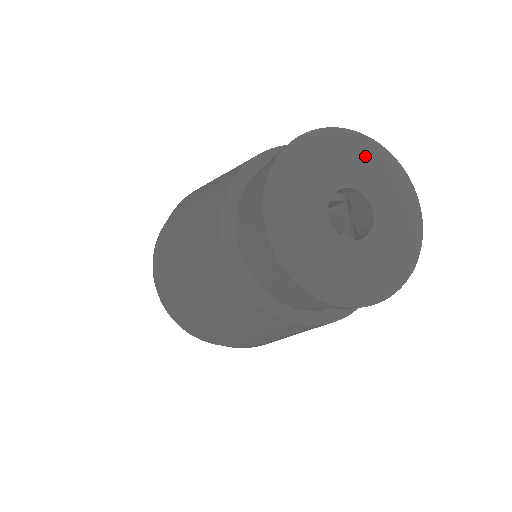
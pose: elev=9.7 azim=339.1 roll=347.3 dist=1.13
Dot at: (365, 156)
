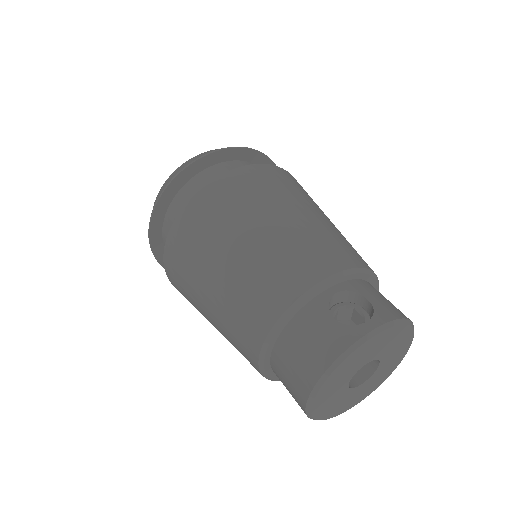
Dot at: (391, 337)
